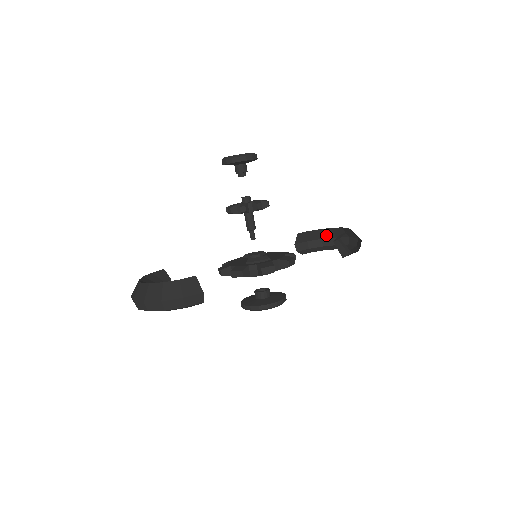
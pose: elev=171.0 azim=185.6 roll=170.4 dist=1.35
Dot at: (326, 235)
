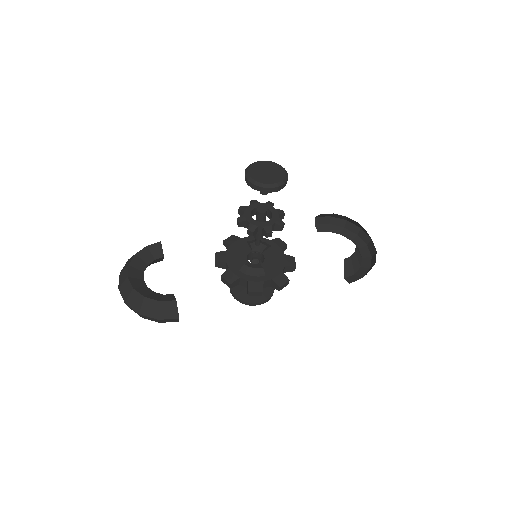
Dot at: (352, 221)
